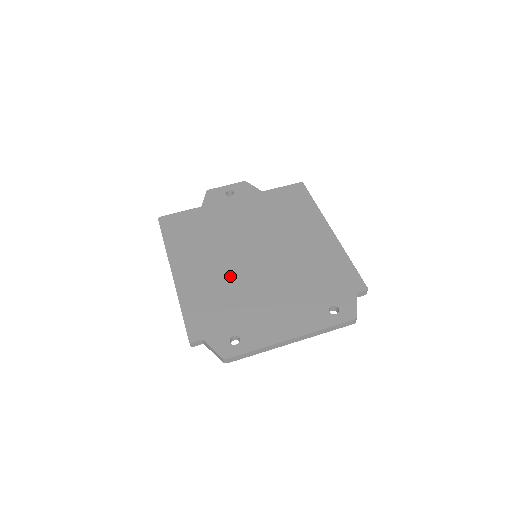
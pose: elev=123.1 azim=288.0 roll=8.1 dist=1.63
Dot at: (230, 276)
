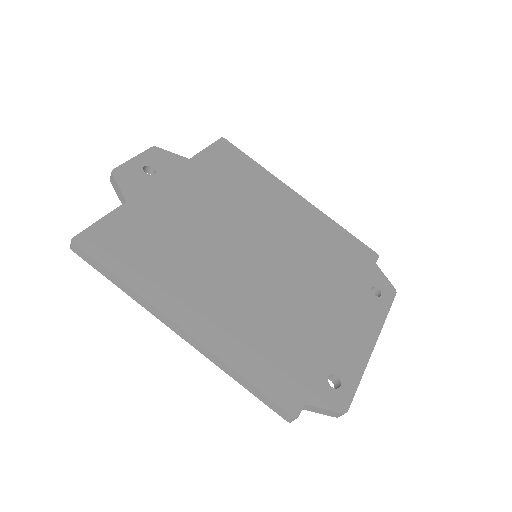
Dot at: (257, 297)
